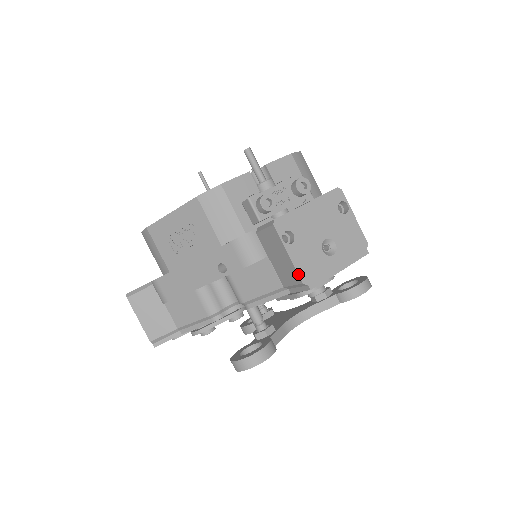
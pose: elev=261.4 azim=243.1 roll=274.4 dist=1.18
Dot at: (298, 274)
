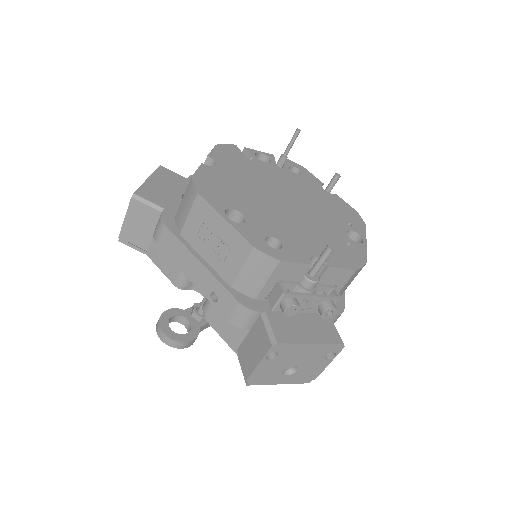
Dot at: (250, 375)
